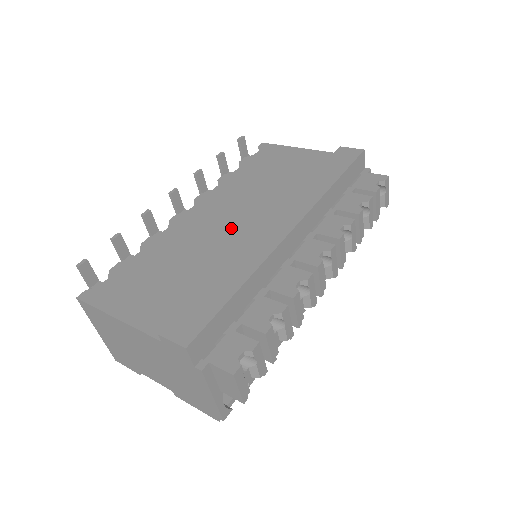
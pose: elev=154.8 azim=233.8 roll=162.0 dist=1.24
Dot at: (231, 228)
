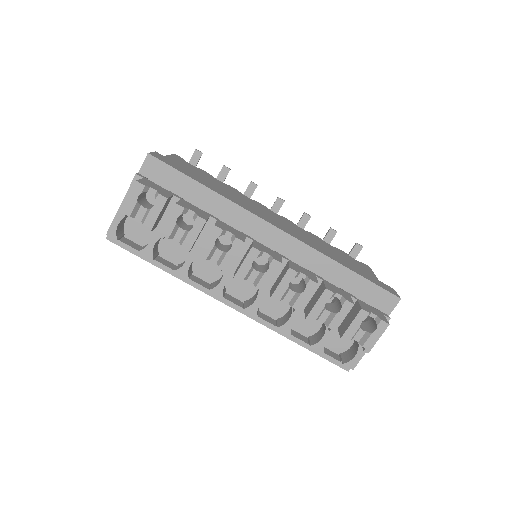
Dot at: occluded
